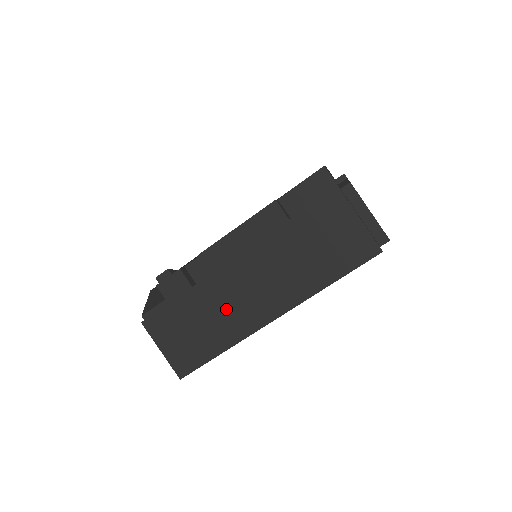
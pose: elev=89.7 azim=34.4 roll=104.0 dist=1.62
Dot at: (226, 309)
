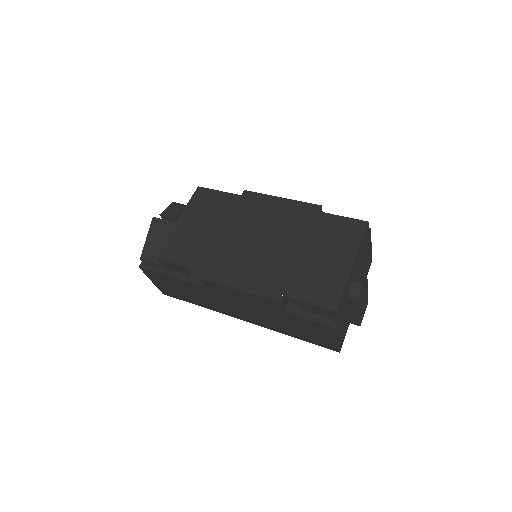
Dot at: (210, 300)
